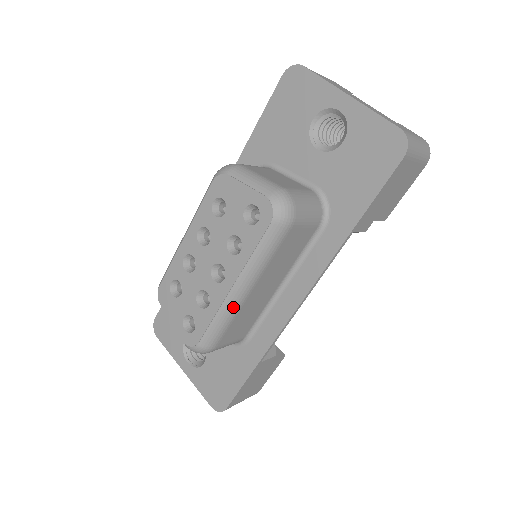
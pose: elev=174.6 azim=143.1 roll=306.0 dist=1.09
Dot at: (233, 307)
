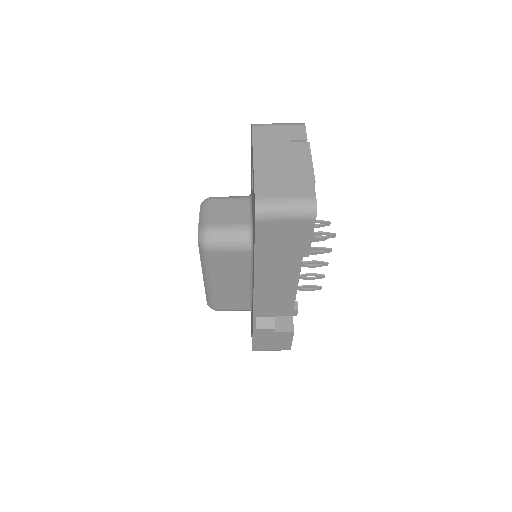
Dot at: (210, 289)
